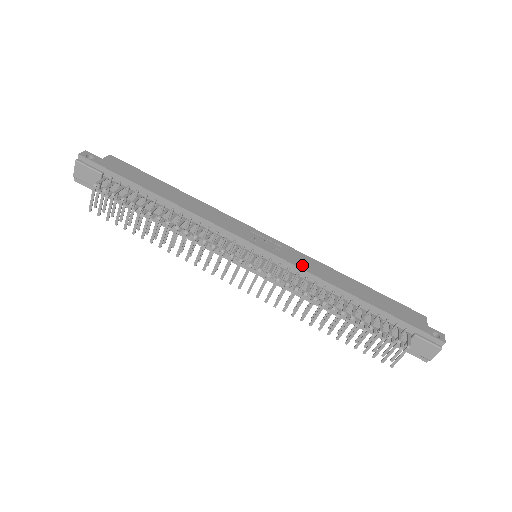
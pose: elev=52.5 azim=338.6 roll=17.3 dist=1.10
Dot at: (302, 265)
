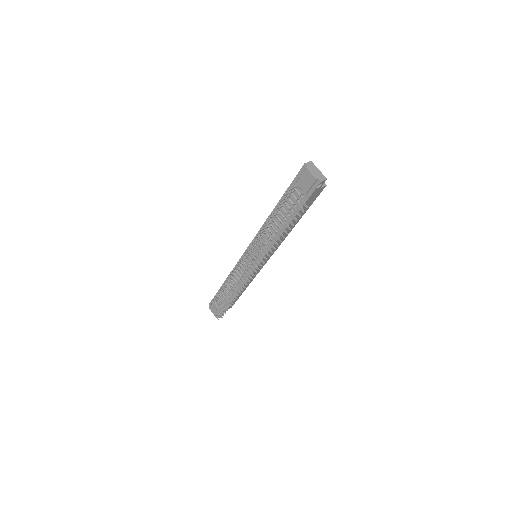
Dot at: occluded
